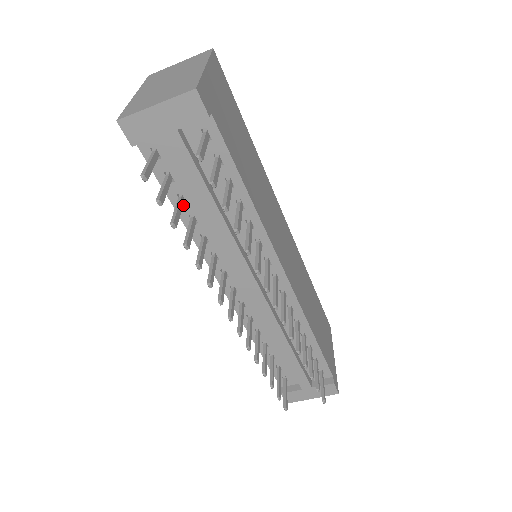
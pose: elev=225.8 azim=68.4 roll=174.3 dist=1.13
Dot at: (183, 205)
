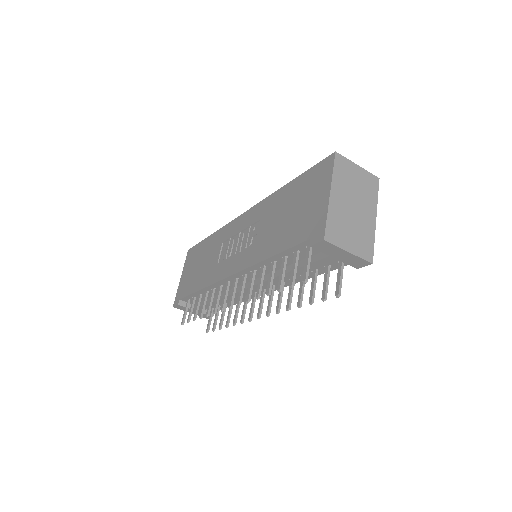
Dot at: (281, 258)
